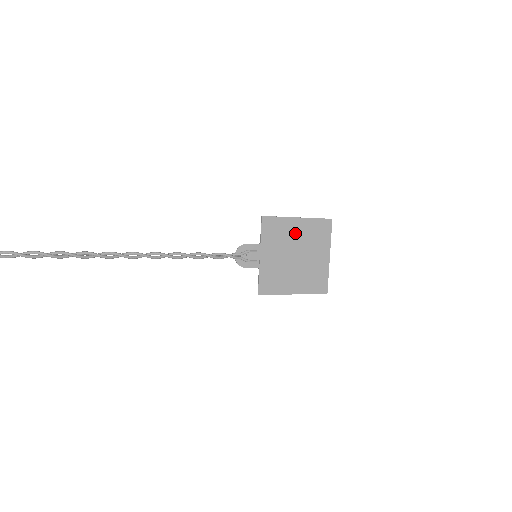
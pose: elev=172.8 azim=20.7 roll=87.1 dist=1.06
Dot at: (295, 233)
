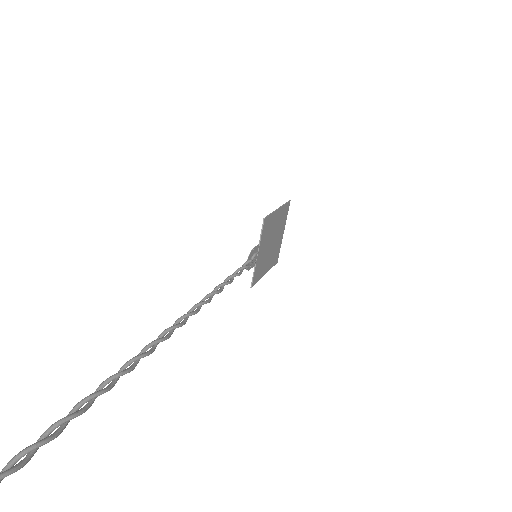
Dot at: (275, 223)
